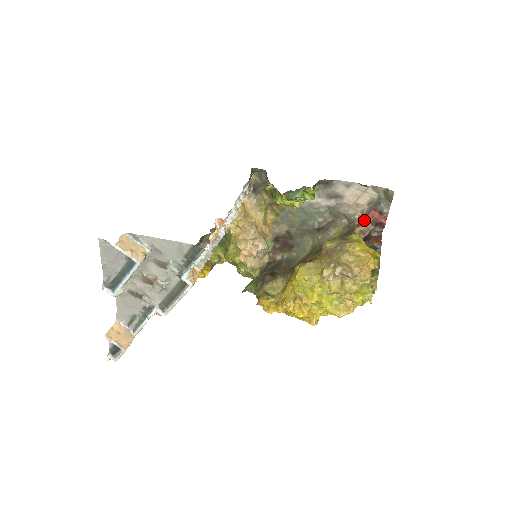
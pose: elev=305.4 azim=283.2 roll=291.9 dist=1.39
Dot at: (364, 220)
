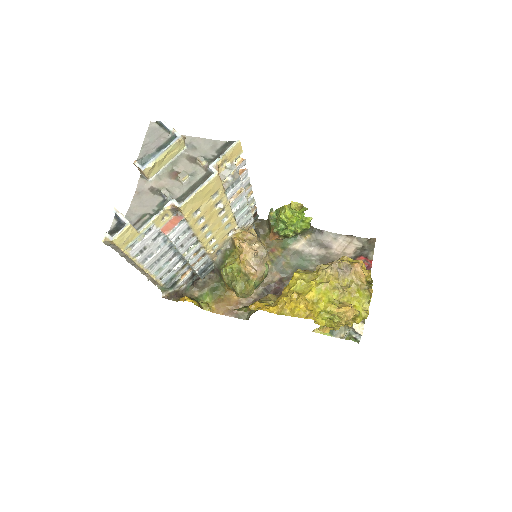
Dot at: occluded
